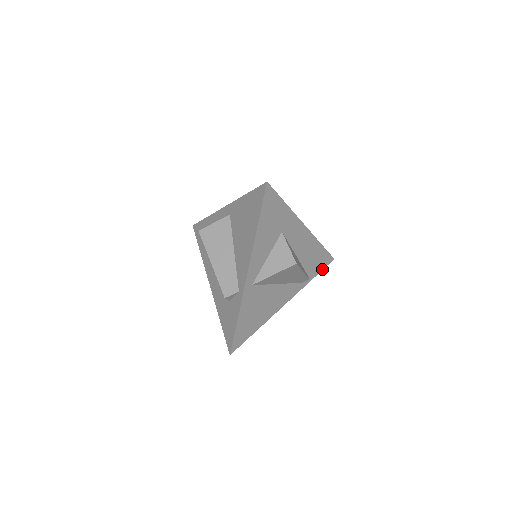
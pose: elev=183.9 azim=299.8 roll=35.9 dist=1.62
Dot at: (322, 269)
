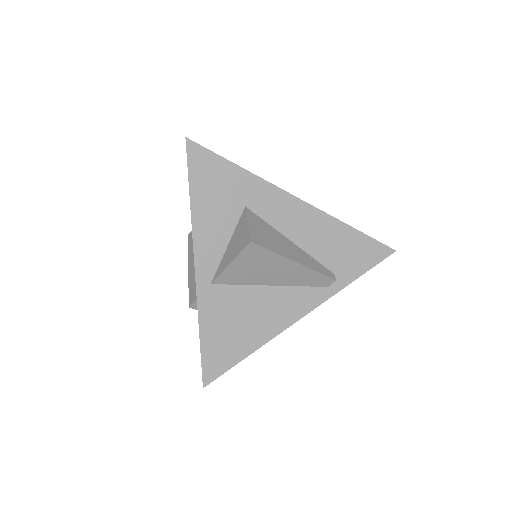
Dot at: (371, 267)
